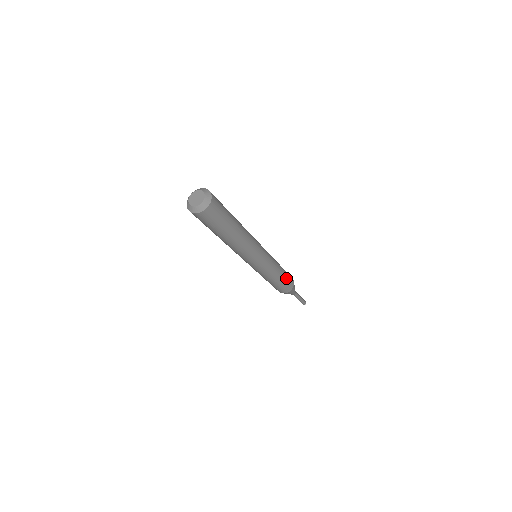
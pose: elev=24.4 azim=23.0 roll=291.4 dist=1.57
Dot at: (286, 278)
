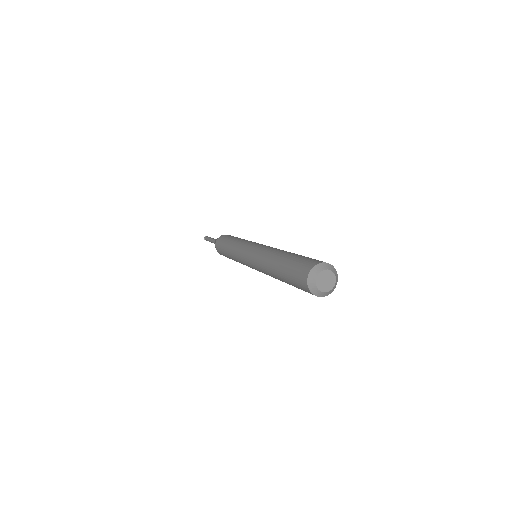
Dot at: occluded
